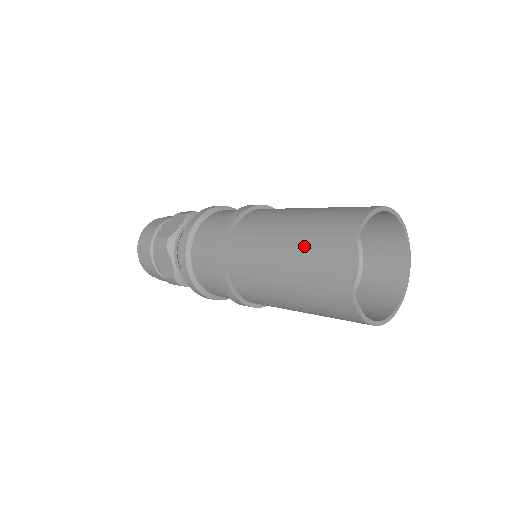
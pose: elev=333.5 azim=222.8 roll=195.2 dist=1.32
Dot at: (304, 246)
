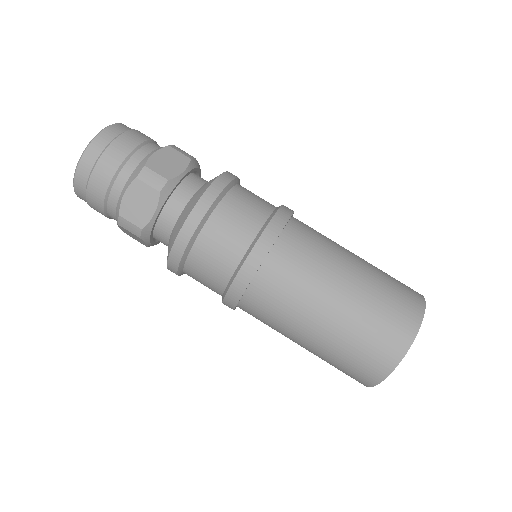
Dot at: (369, 305)
